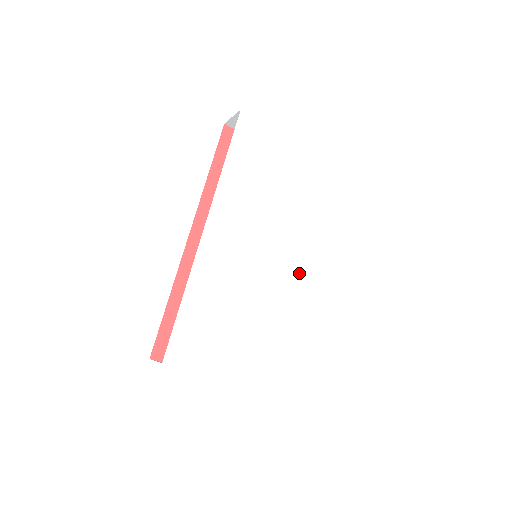
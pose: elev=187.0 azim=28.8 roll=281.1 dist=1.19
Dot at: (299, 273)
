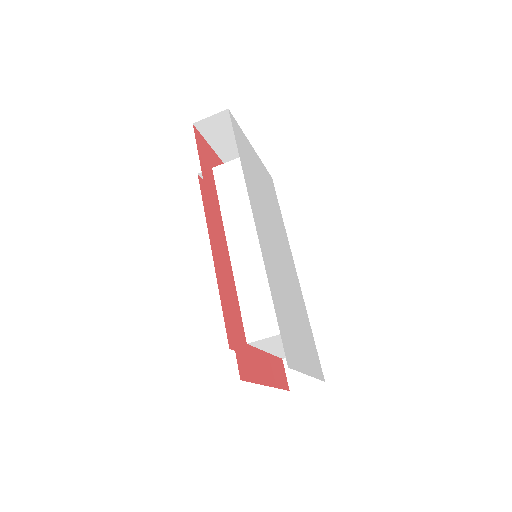
Dot at: (290, 266)
